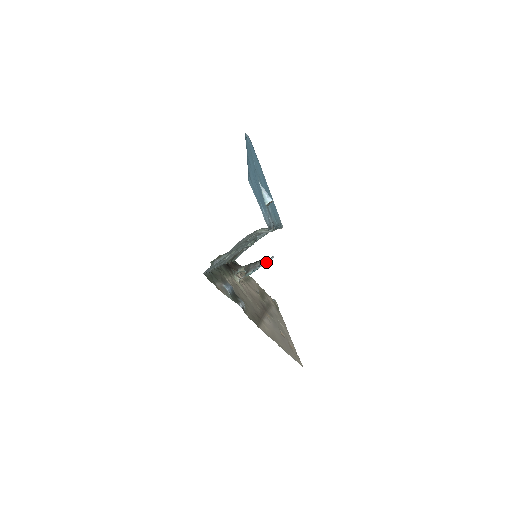
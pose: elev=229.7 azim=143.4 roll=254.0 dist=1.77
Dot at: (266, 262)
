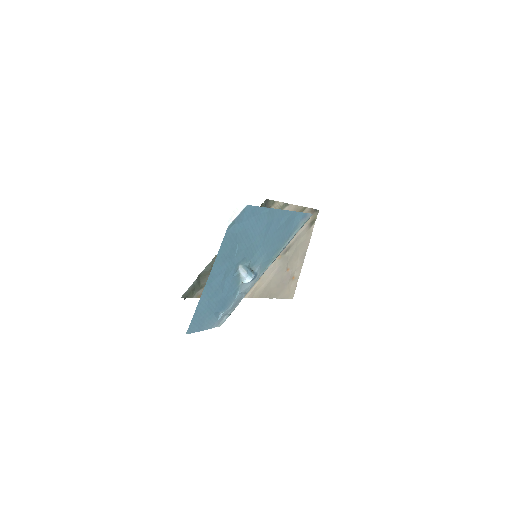
Dot at: occluded
